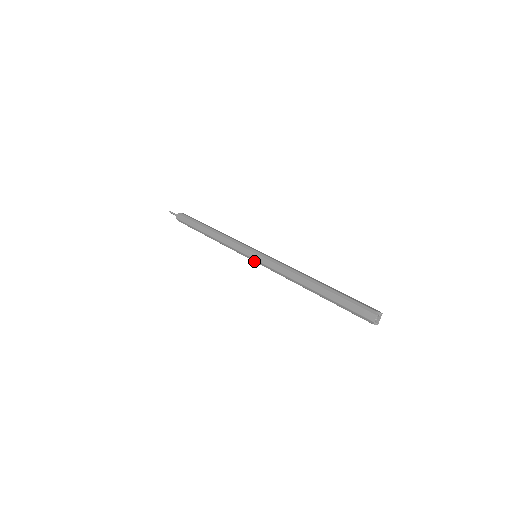
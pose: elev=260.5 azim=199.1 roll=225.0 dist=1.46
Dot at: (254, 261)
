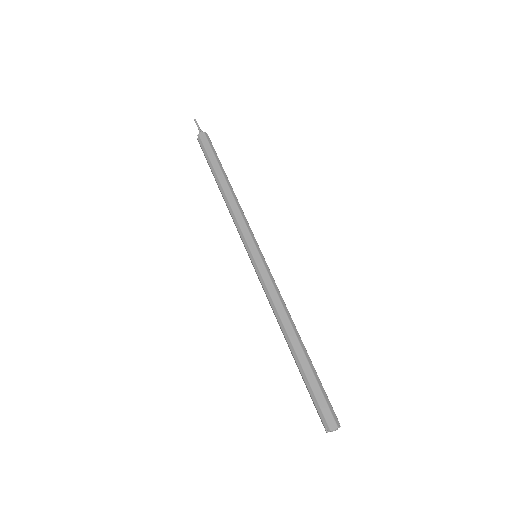
Dot at: (251, 259)
